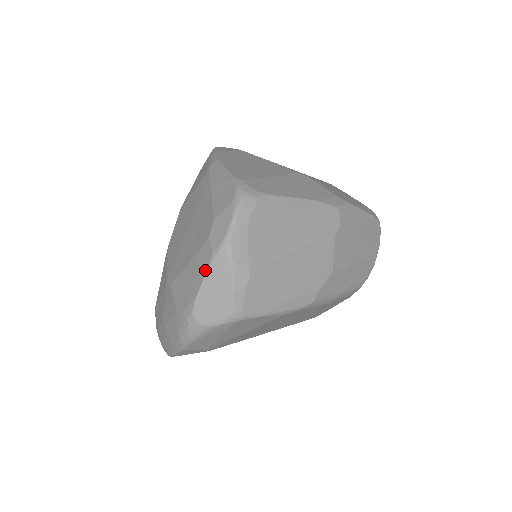
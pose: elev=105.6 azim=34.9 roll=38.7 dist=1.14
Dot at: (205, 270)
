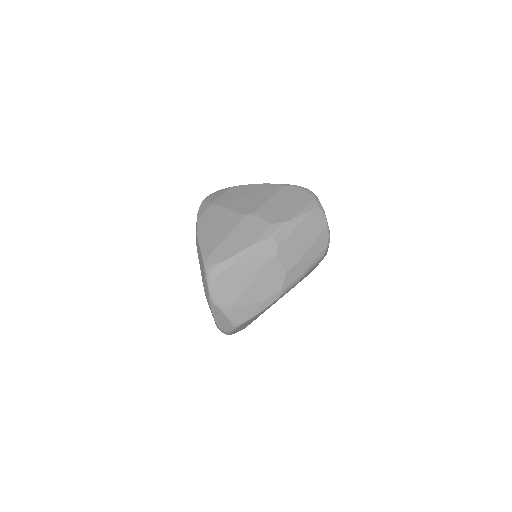
Dot at: (211, 311)
